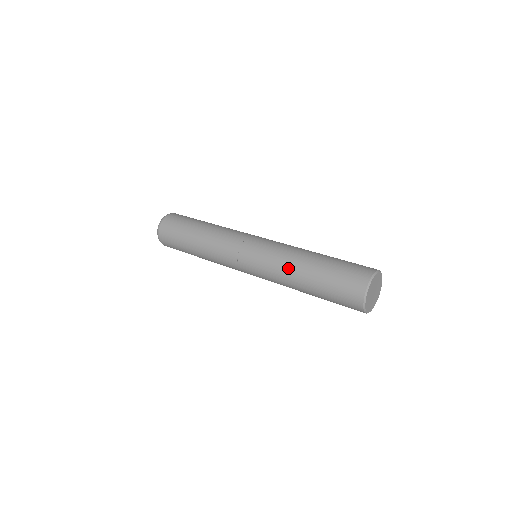
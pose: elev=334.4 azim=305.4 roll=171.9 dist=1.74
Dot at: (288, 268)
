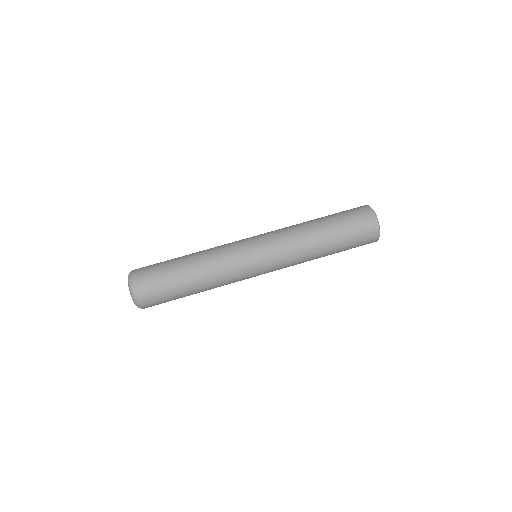
Dot at: (305, 238)
